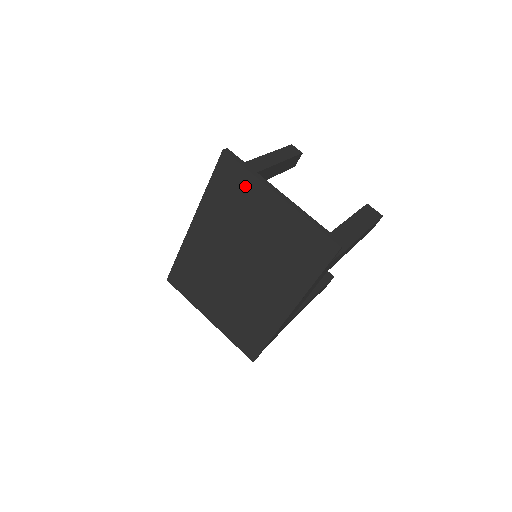
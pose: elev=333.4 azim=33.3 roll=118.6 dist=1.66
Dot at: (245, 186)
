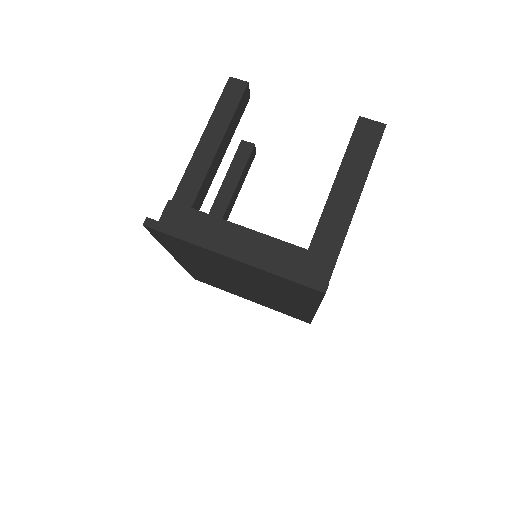
Dot at: (191, 248)
